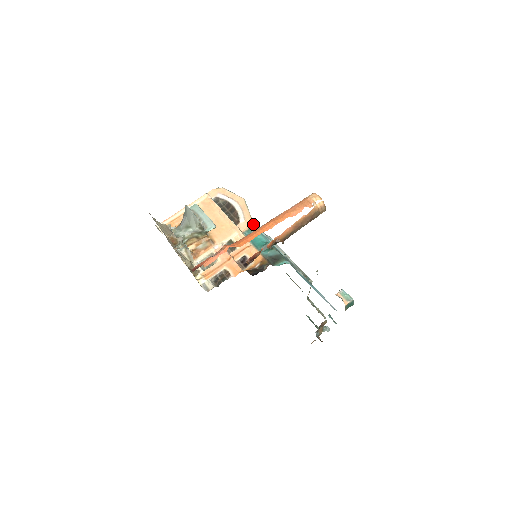
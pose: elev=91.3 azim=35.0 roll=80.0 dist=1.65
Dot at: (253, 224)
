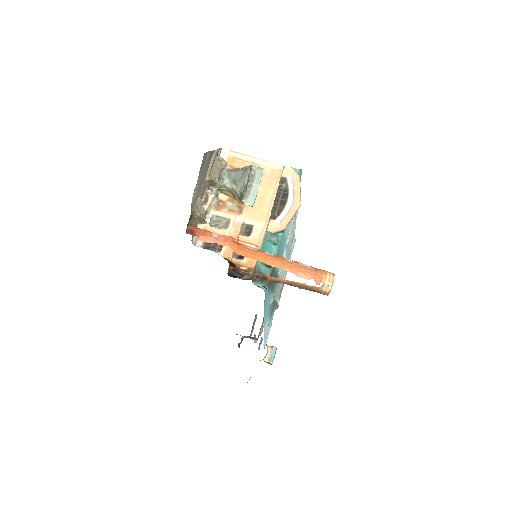
Dot at: (282, 231)
